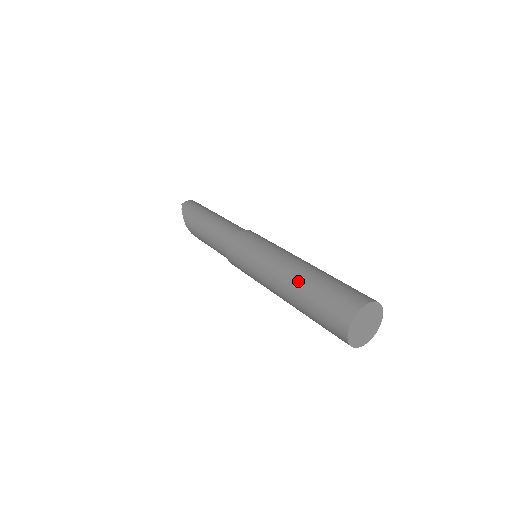
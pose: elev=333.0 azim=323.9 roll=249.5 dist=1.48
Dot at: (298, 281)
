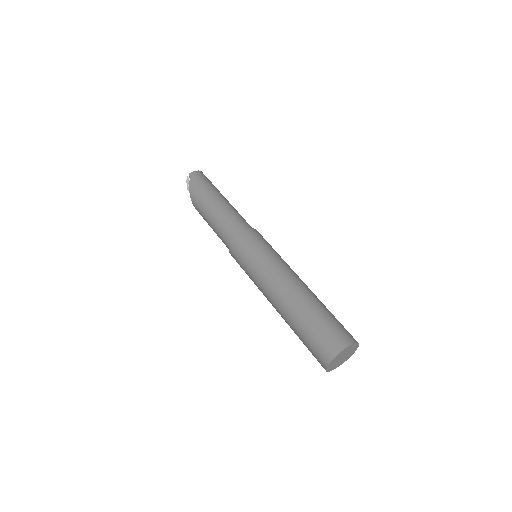
Dot at: (295, 304)
